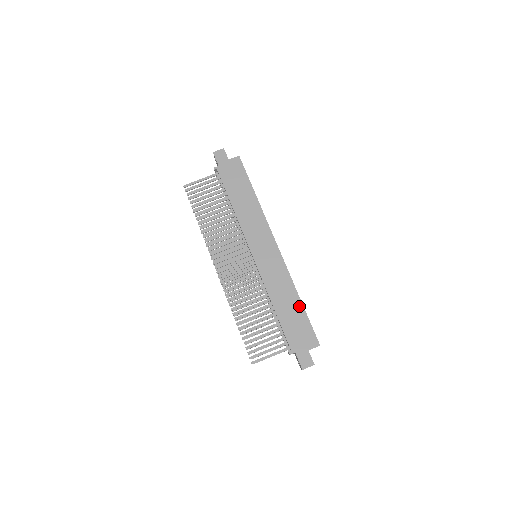
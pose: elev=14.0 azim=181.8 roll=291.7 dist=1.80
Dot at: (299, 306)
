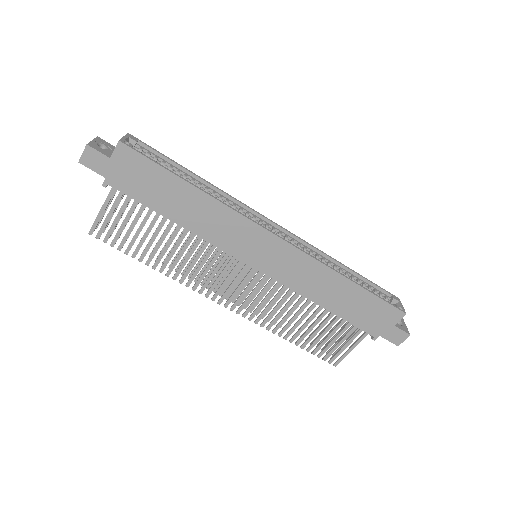
Dot at: (354, 289)
